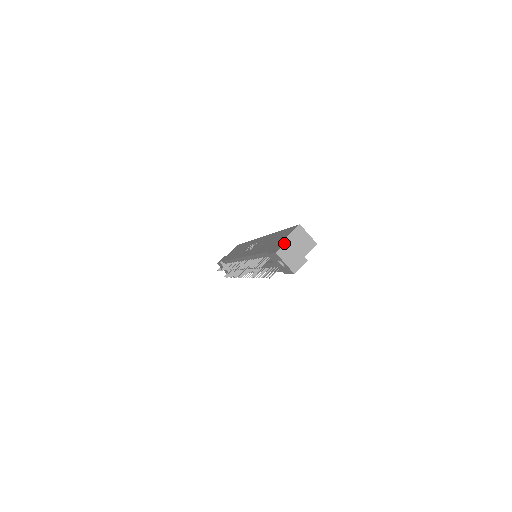
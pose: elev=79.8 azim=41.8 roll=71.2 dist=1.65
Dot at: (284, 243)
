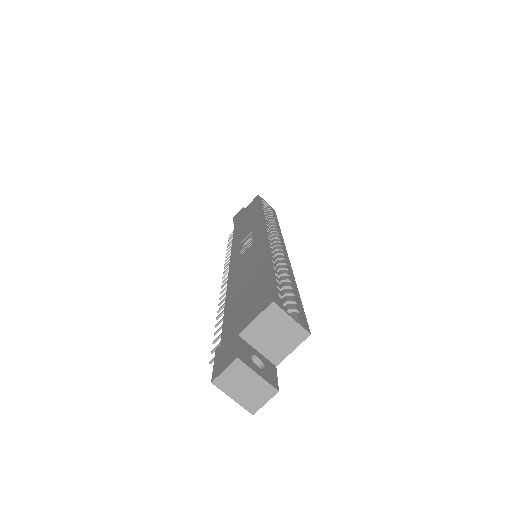
Dot at: (229, 362)
